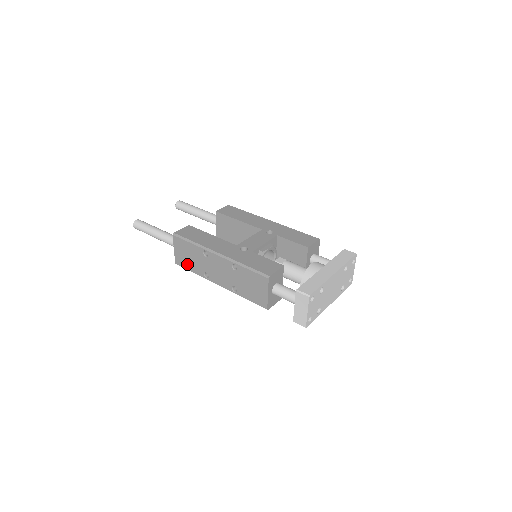
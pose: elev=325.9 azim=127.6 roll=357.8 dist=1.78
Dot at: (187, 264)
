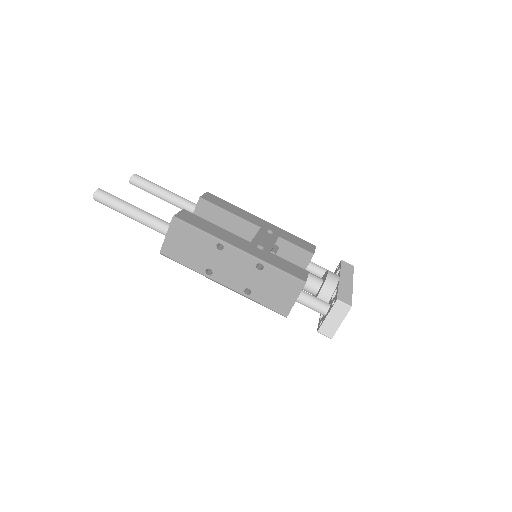
Dot at: (181, 256)
